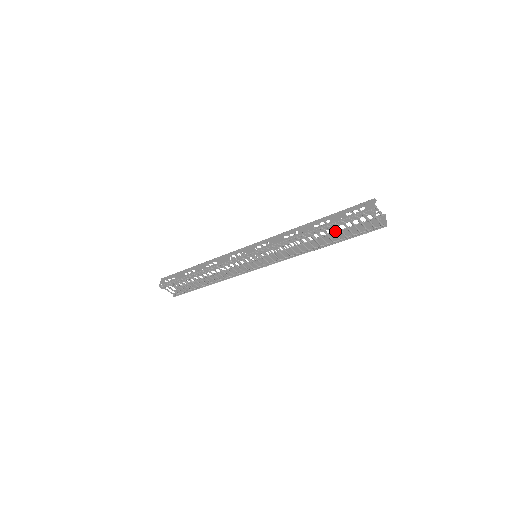
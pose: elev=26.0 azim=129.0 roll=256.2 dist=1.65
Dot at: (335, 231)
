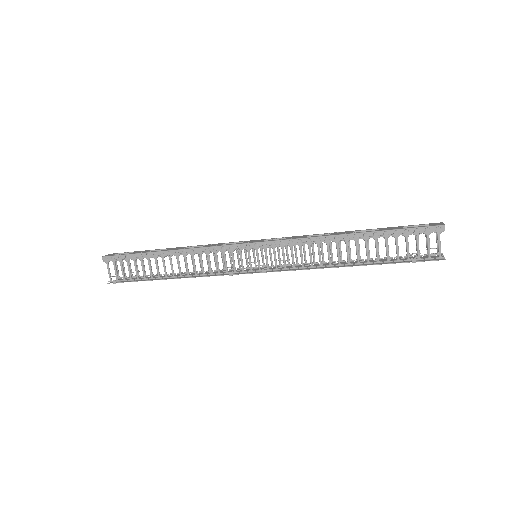
Dot at: (371, 258)
